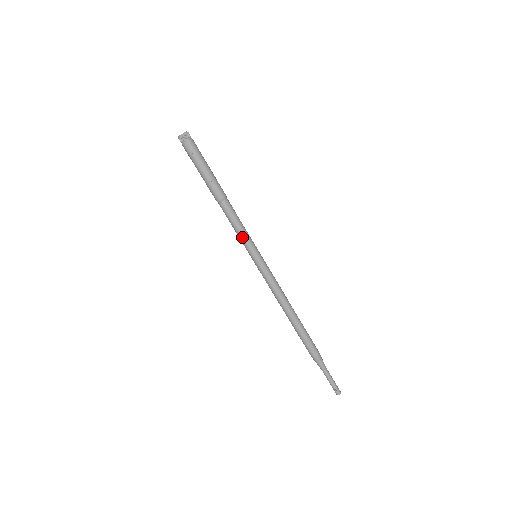
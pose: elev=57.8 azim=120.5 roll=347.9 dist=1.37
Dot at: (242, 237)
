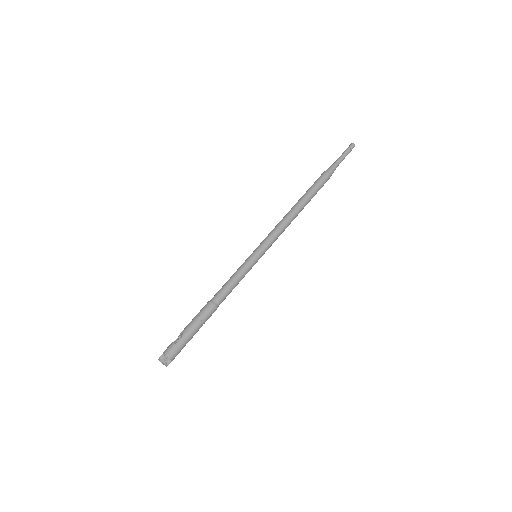
Dot at: (243, 277)
